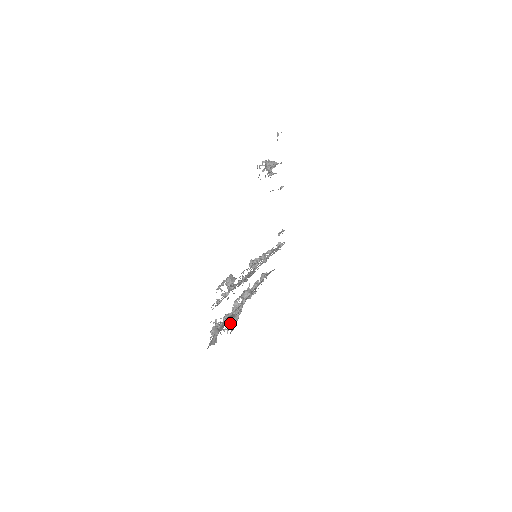
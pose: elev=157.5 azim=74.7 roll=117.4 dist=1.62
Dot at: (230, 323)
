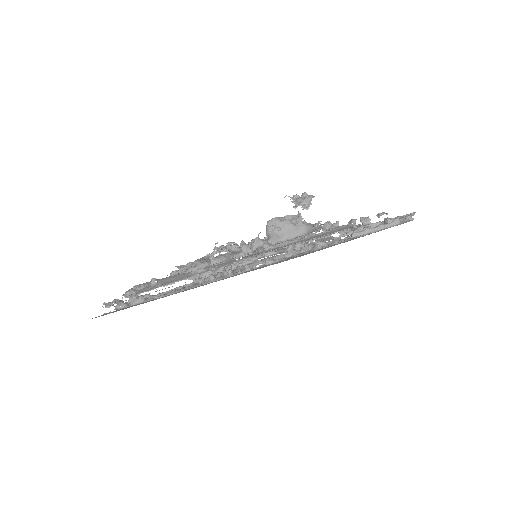
Dot at: occluded
